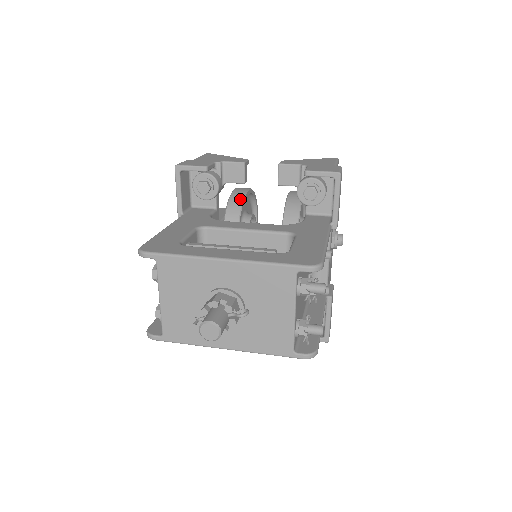
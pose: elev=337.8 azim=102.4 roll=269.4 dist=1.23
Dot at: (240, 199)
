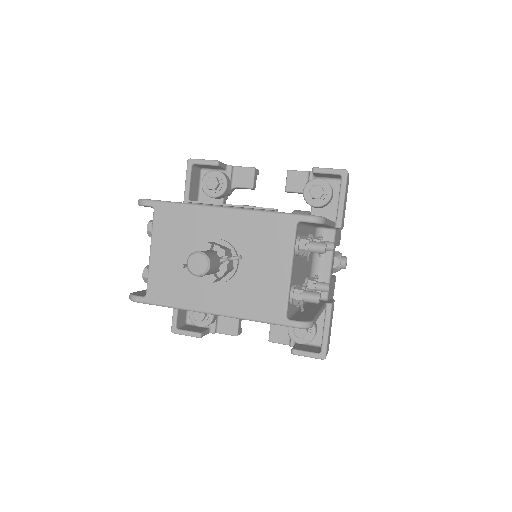
Dot at: occluded
